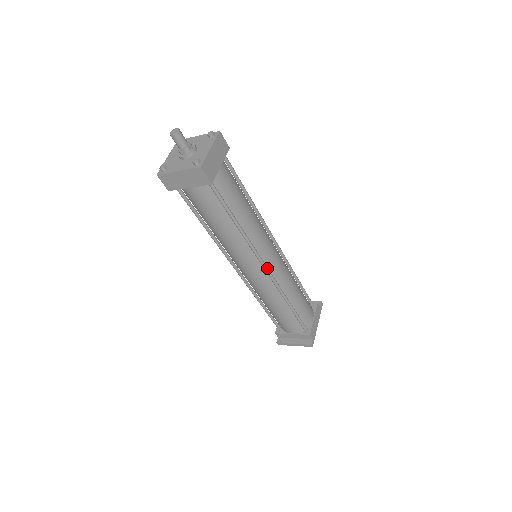
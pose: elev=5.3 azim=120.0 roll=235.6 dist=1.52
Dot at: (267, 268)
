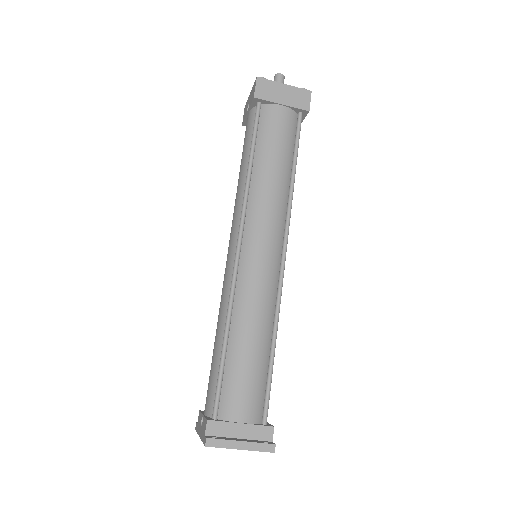
Dot at: occluded
